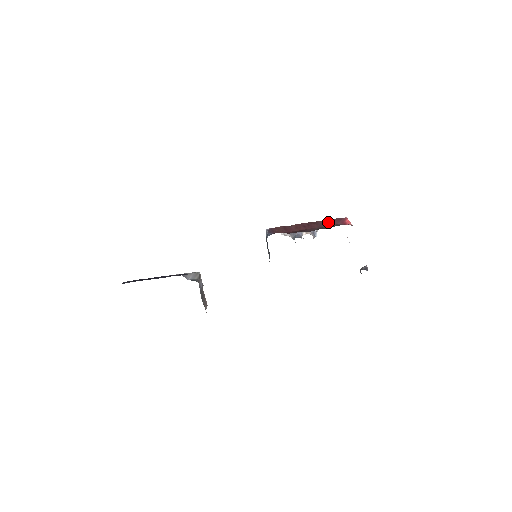
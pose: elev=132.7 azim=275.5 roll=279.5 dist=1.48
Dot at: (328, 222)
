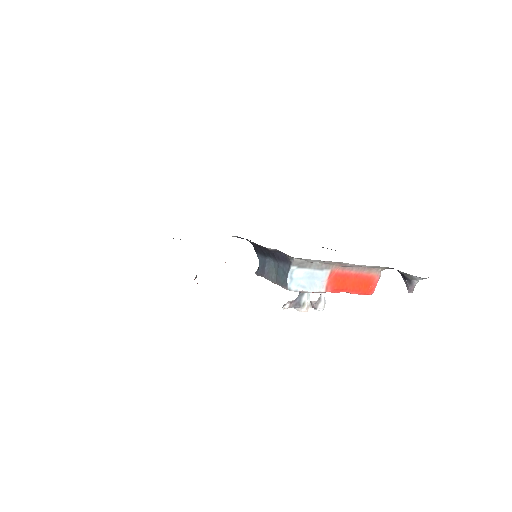
Dot at: occluded
